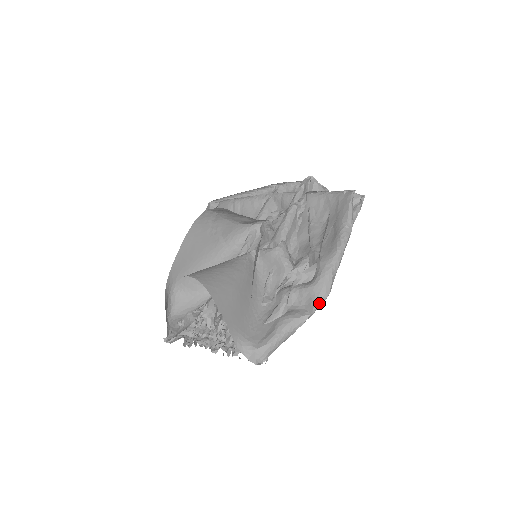
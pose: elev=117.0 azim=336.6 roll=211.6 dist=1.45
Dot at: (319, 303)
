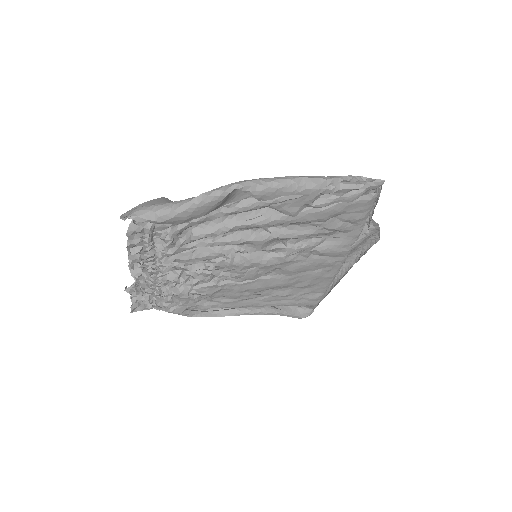
Dot at: (221, 188)
